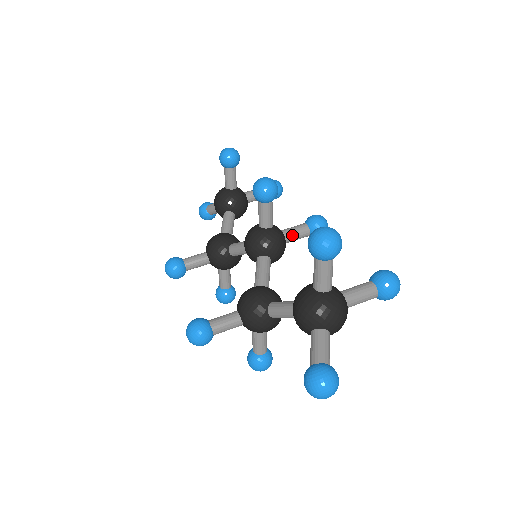
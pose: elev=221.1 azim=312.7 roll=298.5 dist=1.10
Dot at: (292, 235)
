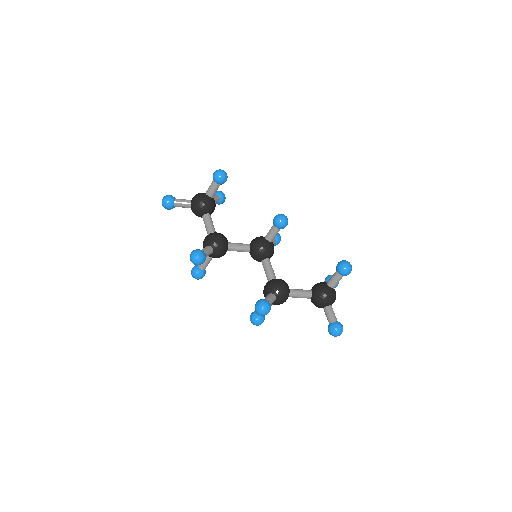
Dot at: occluded
